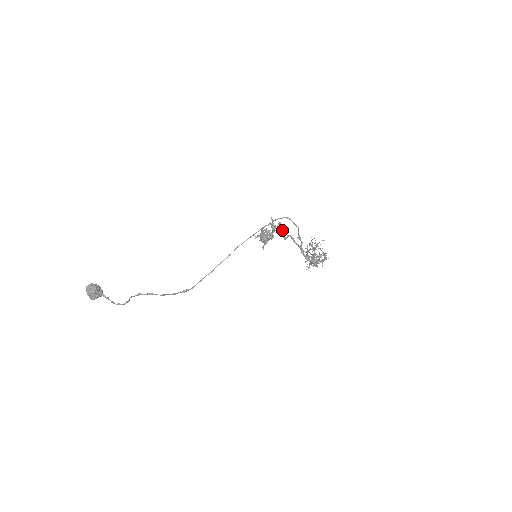
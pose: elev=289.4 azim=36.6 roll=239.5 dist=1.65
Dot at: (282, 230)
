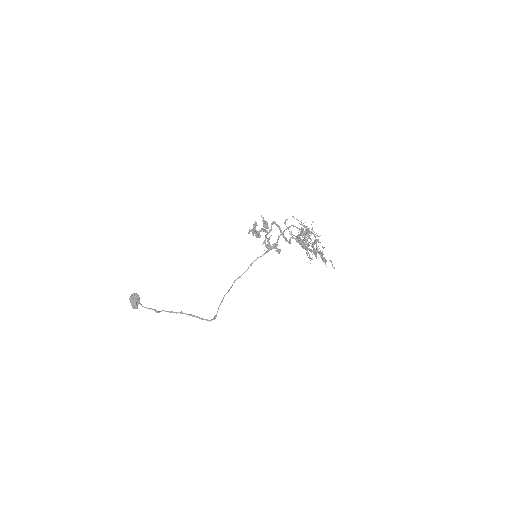
Dot at: (282, 232)
